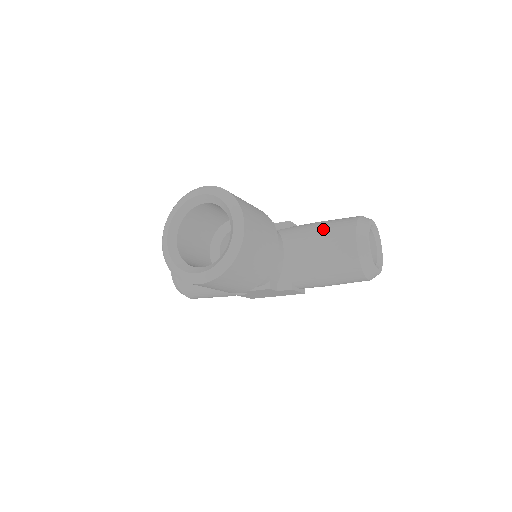
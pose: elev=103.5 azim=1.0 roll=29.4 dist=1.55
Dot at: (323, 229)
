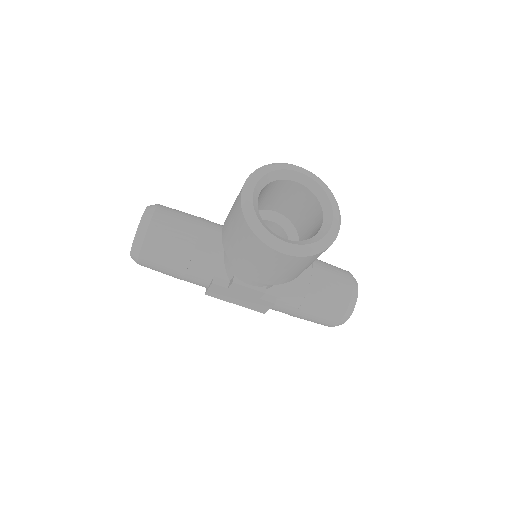
Dot at: (325, 265)
